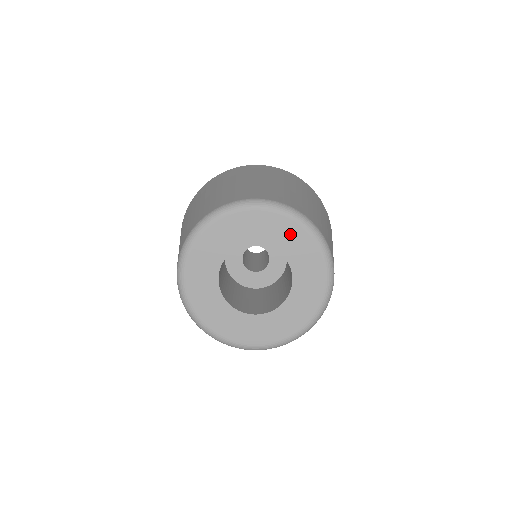
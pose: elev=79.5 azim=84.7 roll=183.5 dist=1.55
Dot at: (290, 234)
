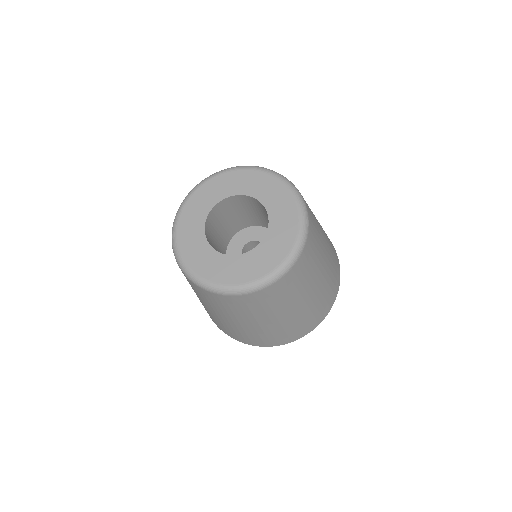
Dot at: (284, 205)
